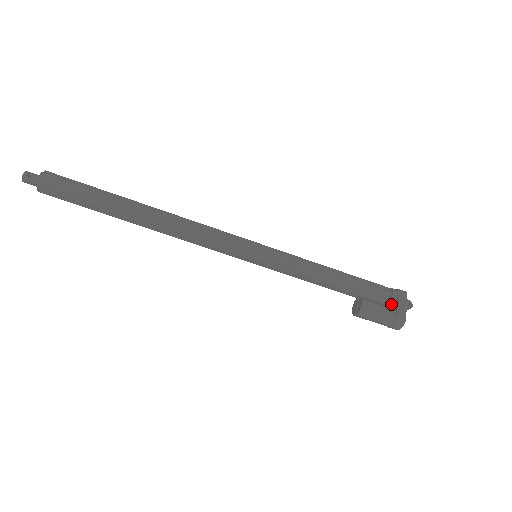
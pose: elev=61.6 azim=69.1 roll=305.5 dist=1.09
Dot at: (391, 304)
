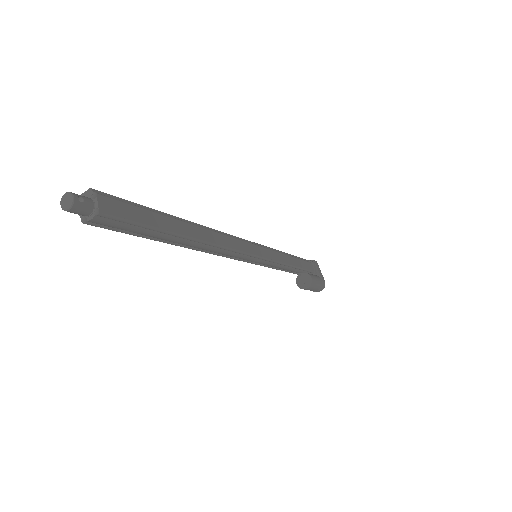
Dot at: (315, 273)
